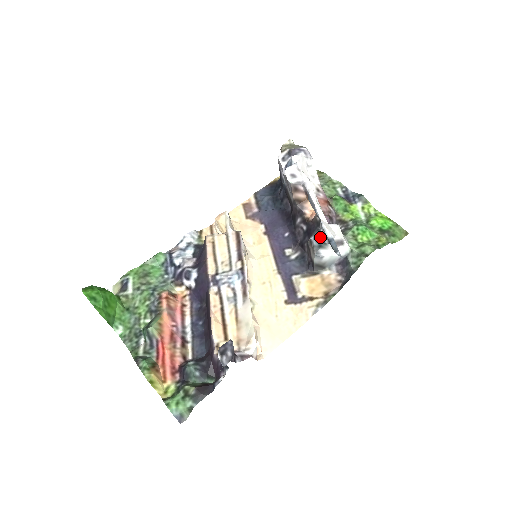
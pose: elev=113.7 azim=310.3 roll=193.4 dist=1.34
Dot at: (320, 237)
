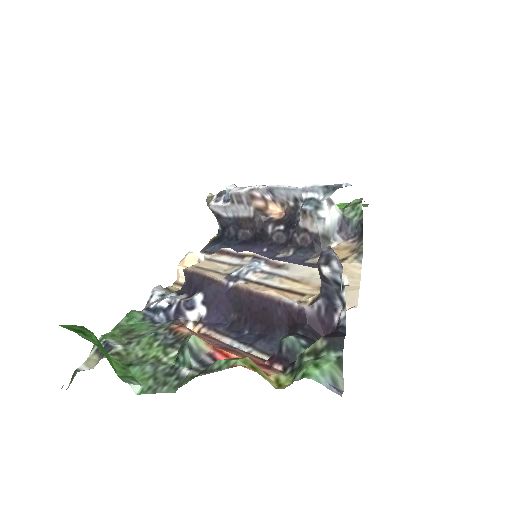
Dot at: (311, 199)
